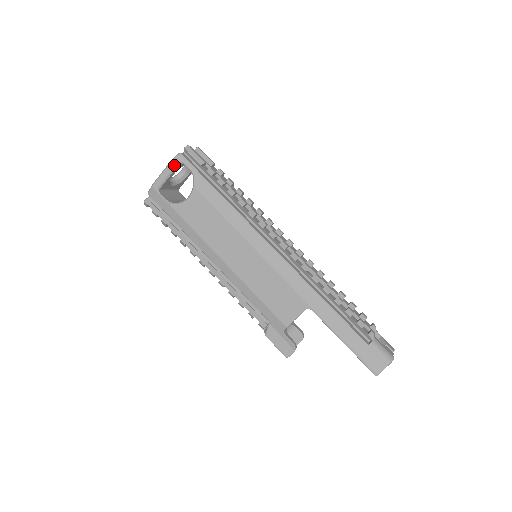
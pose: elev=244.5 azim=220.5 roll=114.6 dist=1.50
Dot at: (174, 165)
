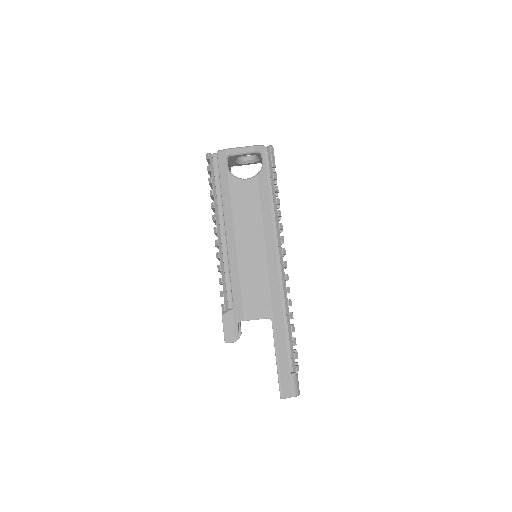
Dot at: (255, 150)
